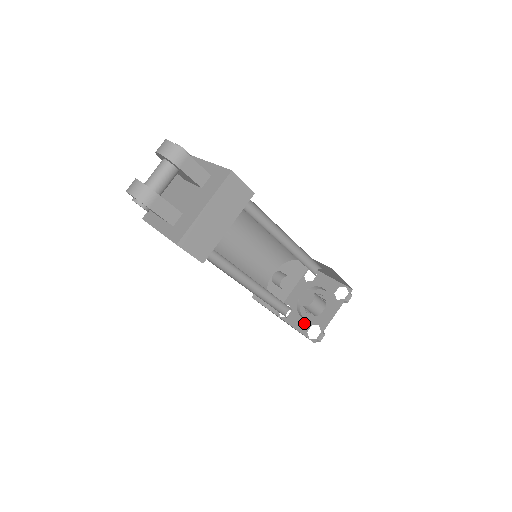
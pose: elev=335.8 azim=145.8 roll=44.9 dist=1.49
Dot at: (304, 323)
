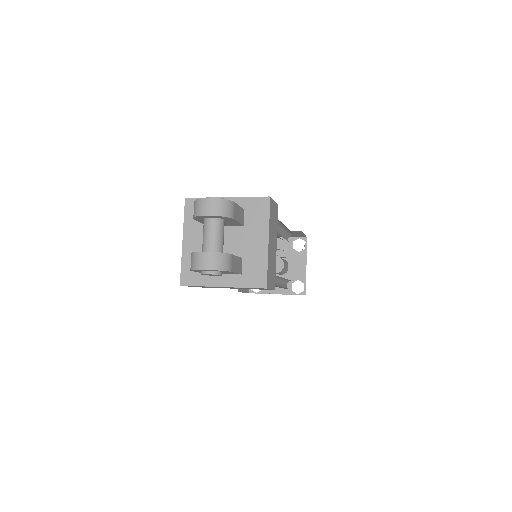
Dot at: occluded
